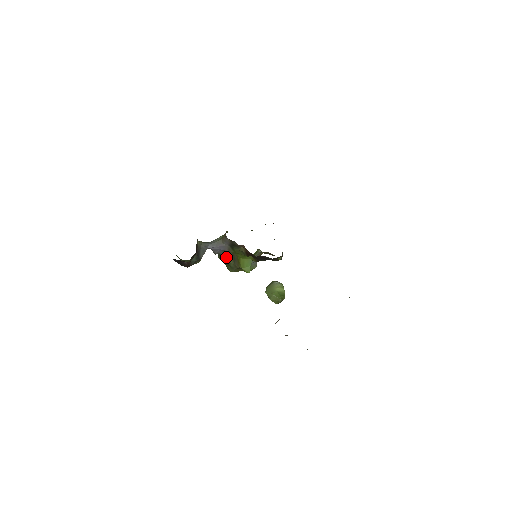
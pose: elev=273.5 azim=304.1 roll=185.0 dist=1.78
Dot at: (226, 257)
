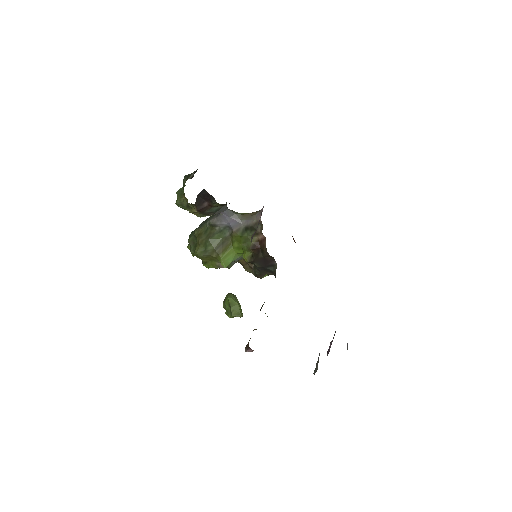
Dot at: (215, 236)
